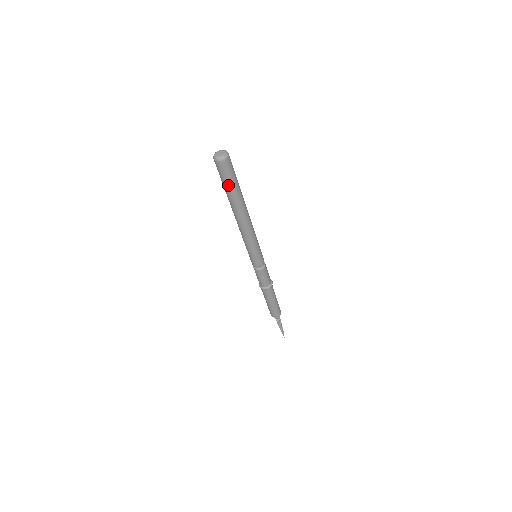
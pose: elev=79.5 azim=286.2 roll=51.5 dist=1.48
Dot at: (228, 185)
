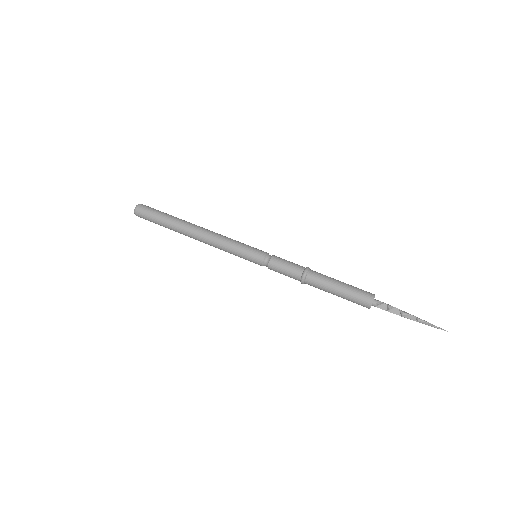
Dot at: (158, 218)
